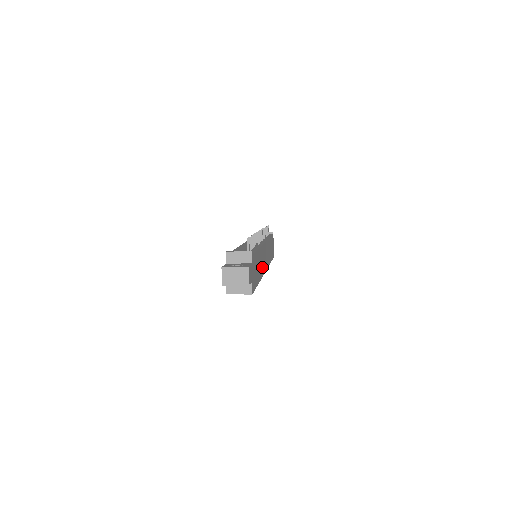
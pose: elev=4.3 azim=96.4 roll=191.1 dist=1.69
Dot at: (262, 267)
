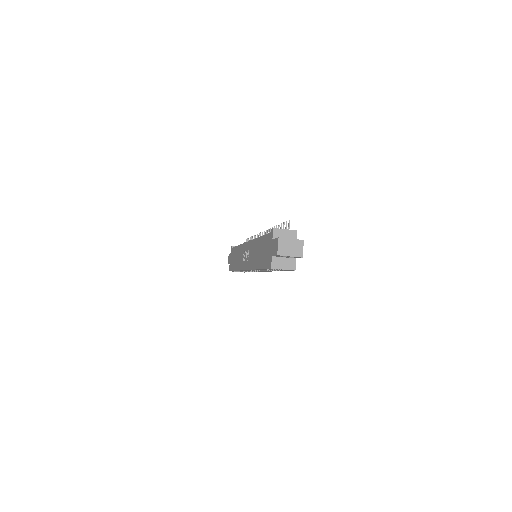
Dot at: occluded
